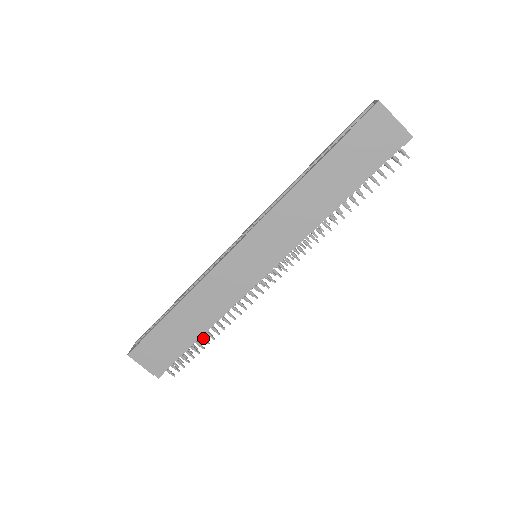
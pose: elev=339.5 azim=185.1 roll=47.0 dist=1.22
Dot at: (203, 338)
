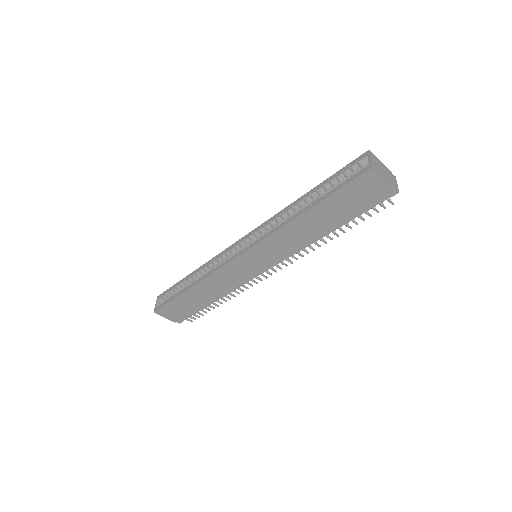
Dot at: (214, 304)
